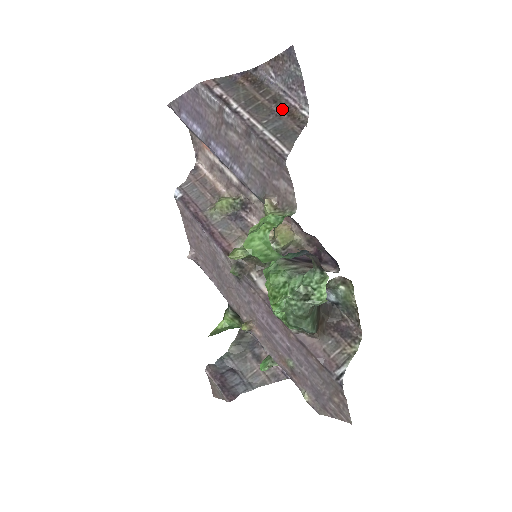
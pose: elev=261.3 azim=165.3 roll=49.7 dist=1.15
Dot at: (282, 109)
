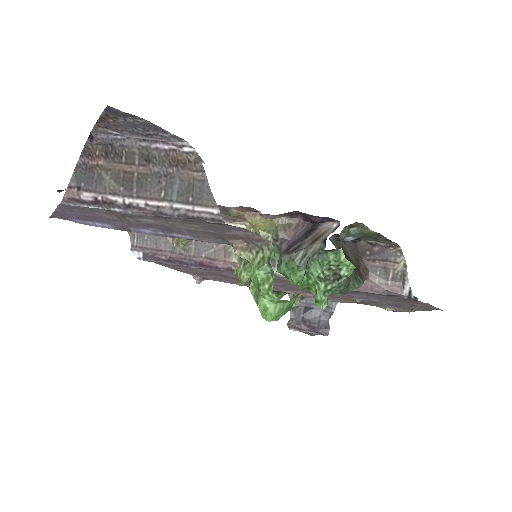
Dot at: (163, 164)
